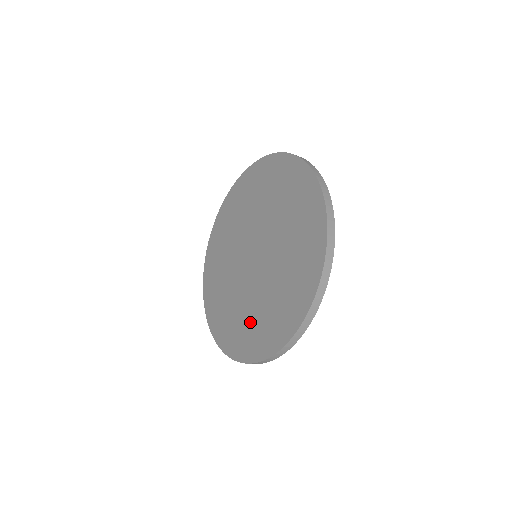
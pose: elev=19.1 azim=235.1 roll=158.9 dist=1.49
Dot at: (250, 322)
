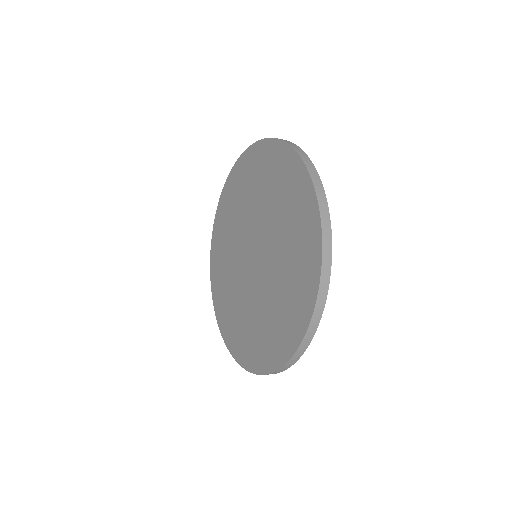
Dot at: (241, 323)
